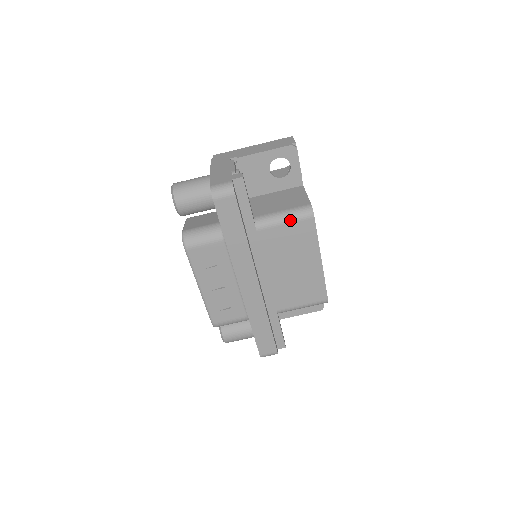
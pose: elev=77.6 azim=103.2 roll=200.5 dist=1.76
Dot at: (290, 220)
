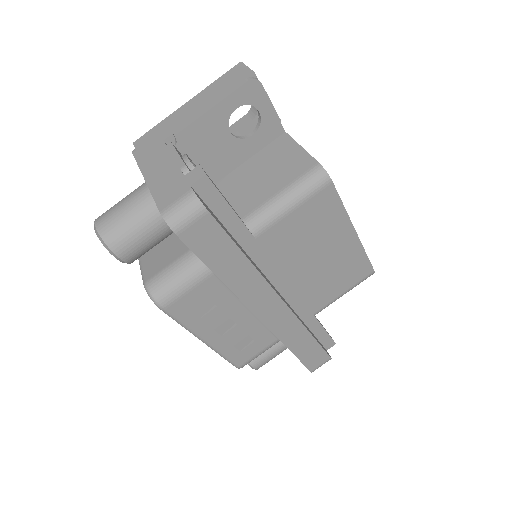
Dot at: (298, 201)
